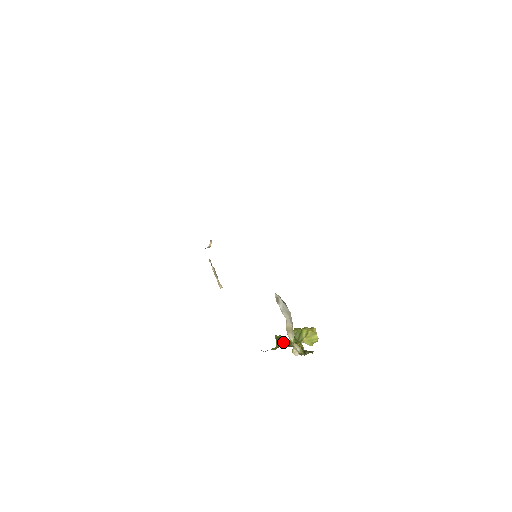
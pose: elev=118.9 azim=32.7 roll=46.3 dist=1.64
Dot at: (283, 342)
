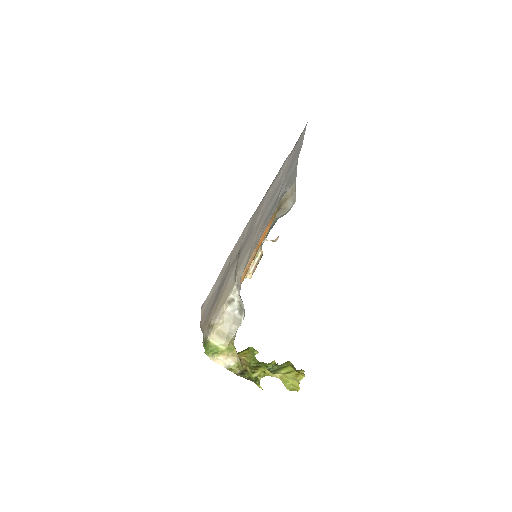
Dot at: (245, 354)
